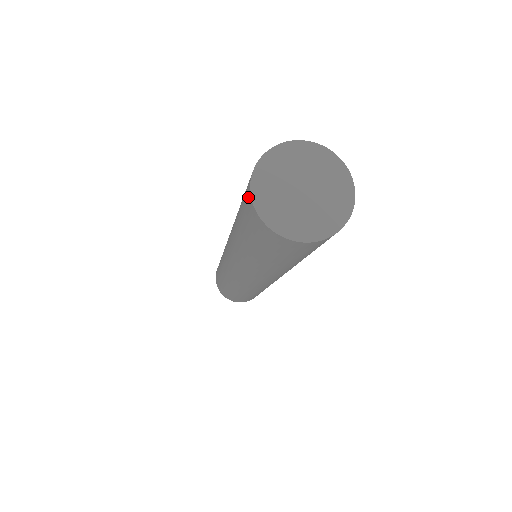
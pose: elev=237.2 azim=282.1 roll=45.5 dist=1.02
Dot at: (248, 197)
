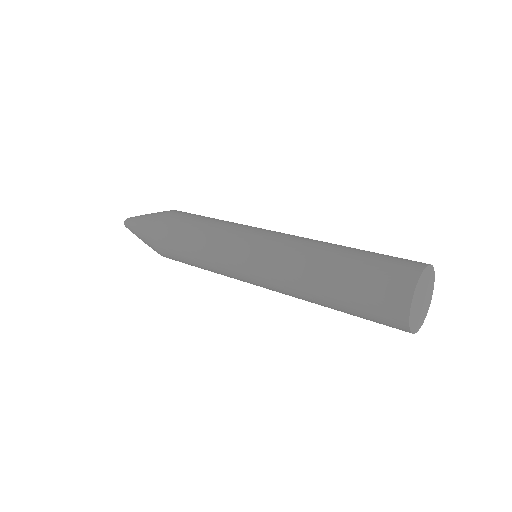
Dot at: (402, 297)
